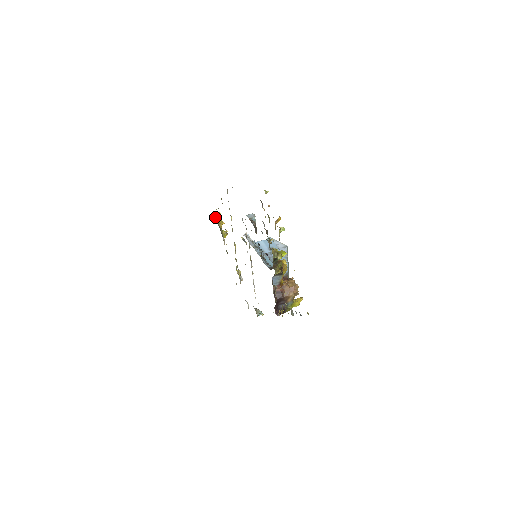
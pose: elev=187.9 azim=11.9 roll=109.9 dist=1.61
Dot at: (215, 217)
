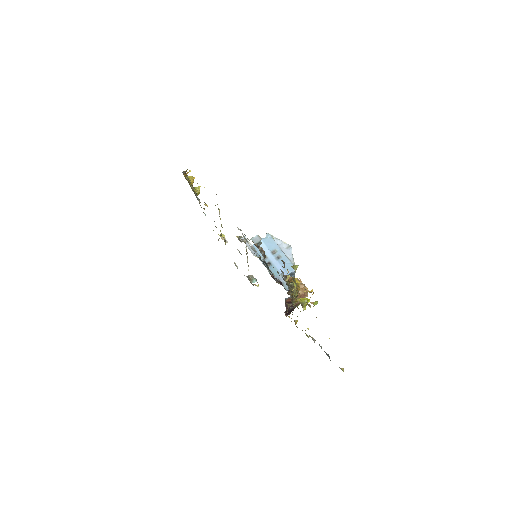
Dot at: occluded
